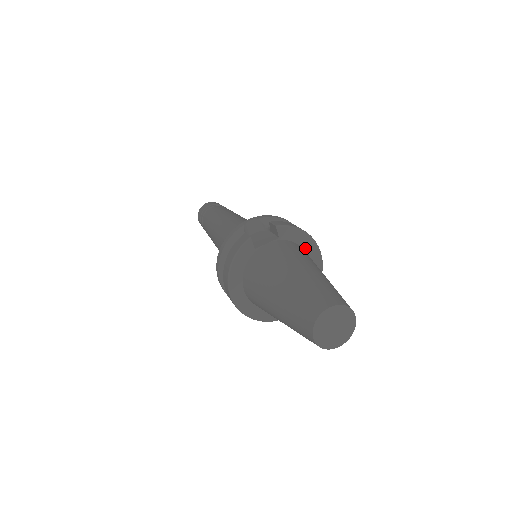
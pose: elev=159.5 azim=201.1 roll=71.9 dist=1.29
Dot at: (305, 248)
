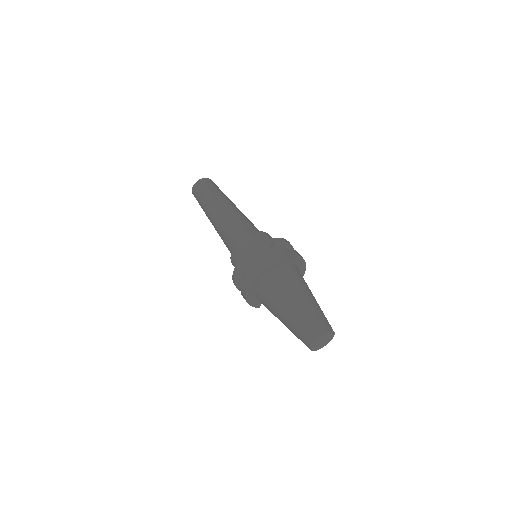
Dot at: occluded
